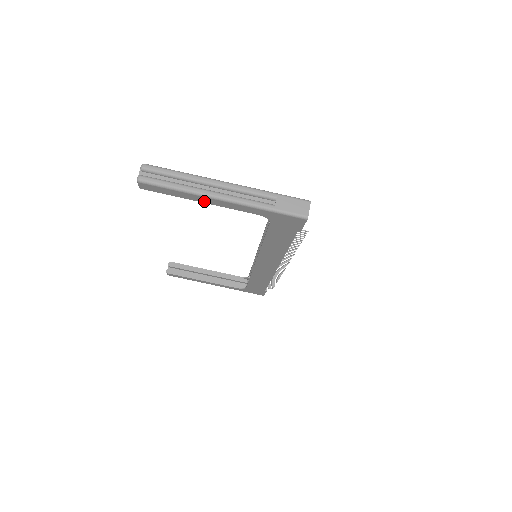
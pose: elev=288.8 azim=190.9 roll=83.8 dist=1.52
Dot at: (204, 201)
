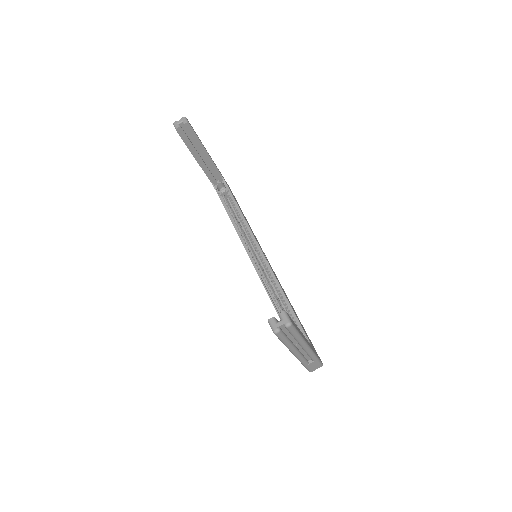
Dot at: occluded
